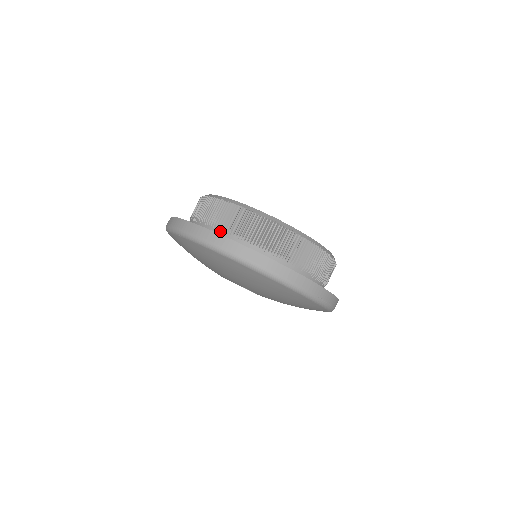
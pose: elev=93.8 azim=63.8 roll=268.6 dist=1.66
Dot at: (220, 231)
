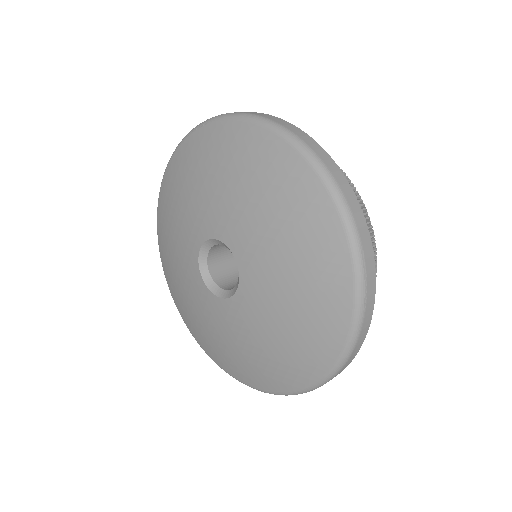
Dot at: occluded
